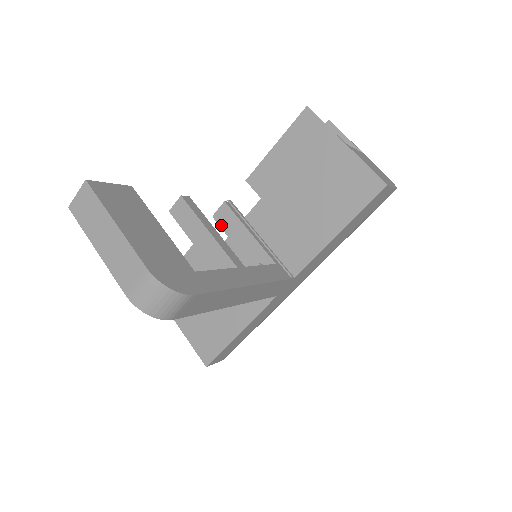
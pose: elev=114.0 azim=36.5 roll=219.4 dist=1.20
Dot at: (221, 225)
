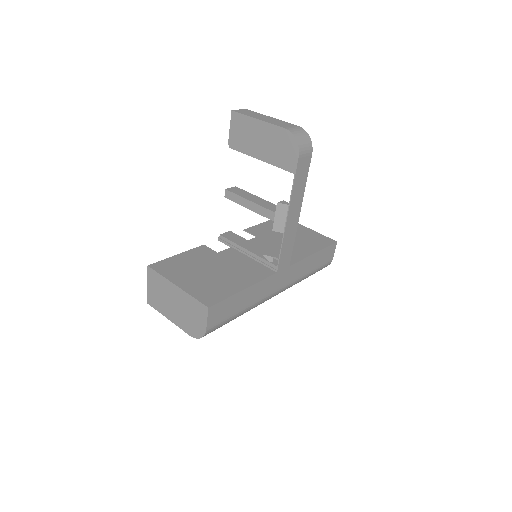
Dot at: (228, 238)
